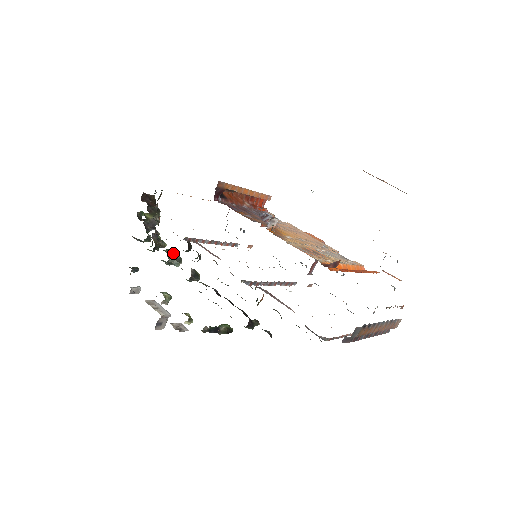
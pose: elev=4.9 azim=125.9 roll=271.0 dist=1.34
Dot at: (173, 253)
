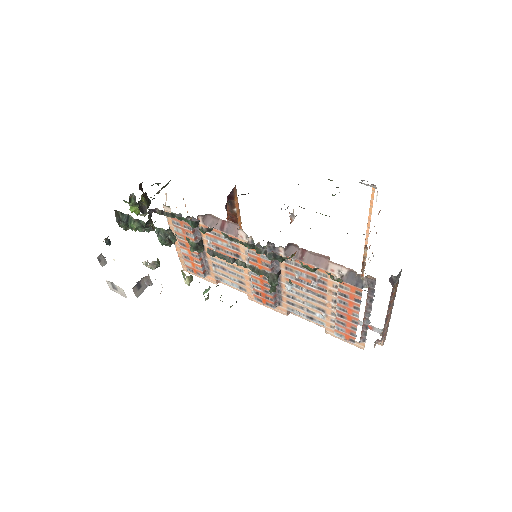
Dot at: occluded
